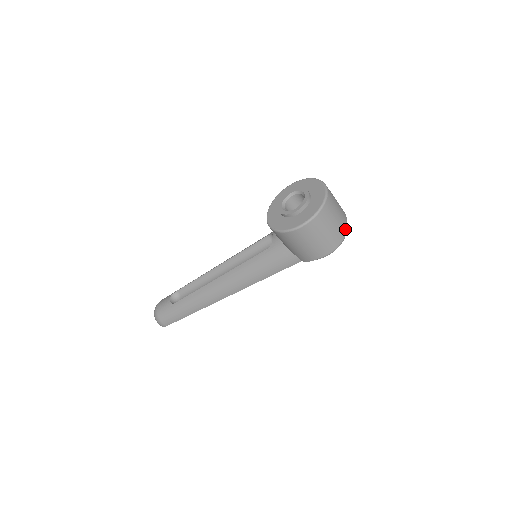
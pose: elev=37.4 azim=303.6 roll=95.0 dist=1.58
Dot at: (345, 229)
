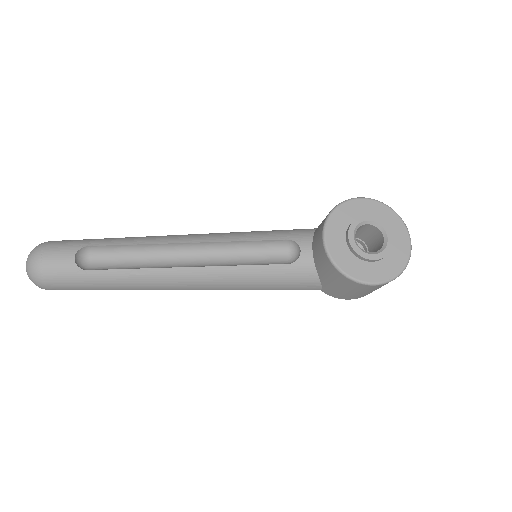
Dot at: occluded
